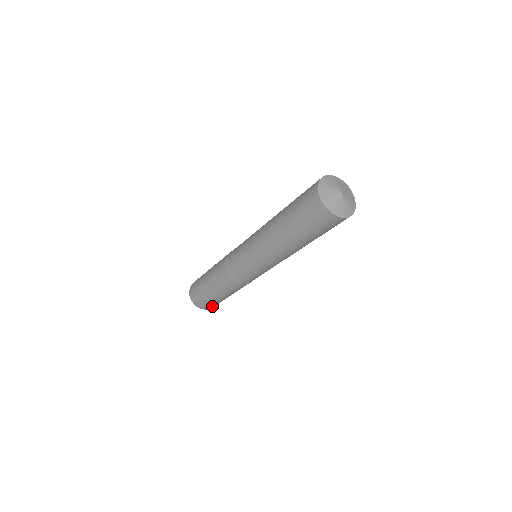
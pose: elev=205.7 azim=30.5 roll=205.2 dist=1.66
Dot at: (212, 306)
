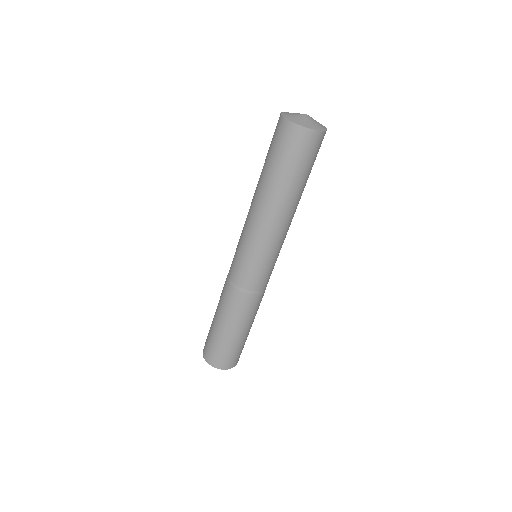
Dot at: (238, 357)
